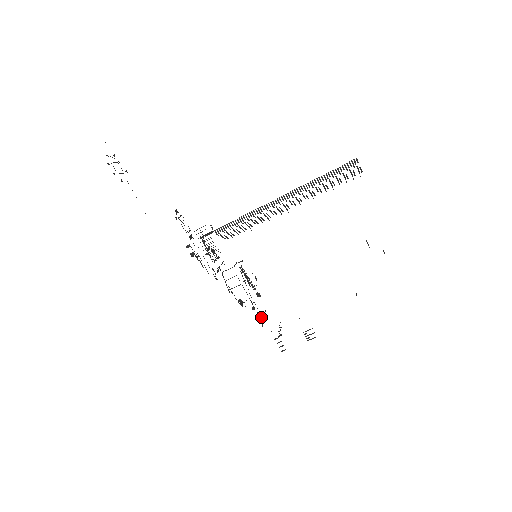
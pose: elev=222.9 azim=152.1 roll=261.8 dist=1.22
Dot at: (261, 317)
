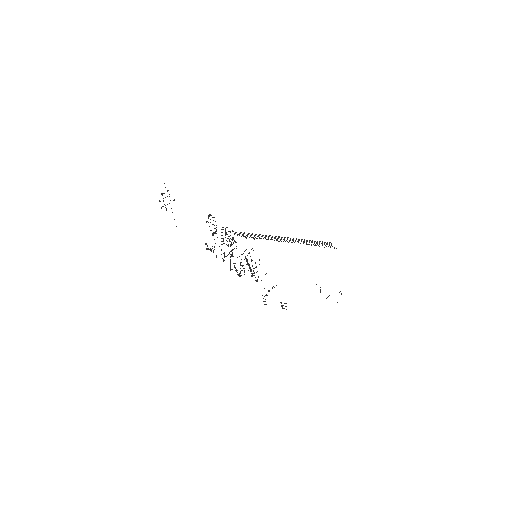
Dot at: occluded
